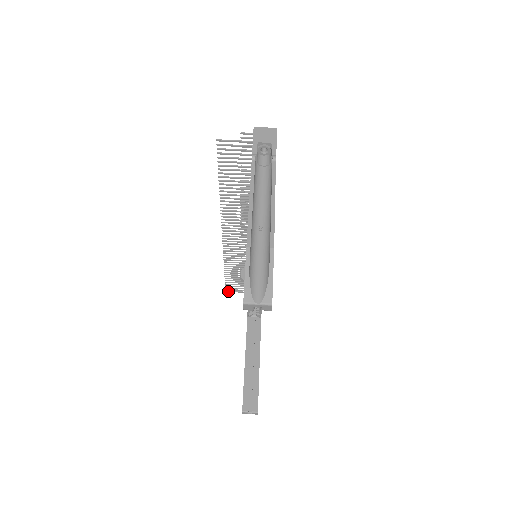
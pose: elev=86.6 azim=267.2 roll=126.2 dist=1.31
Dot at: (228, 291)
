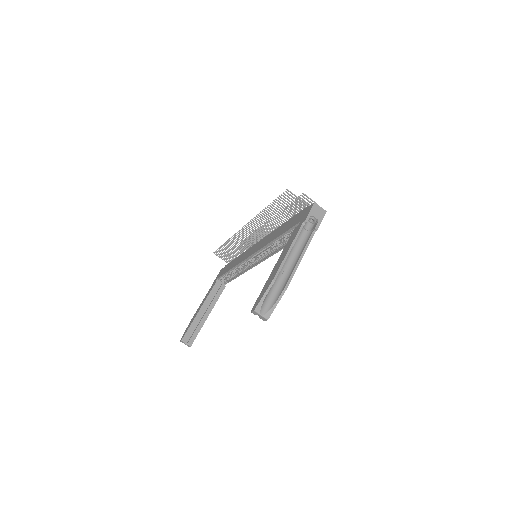
Dot at: occluded
